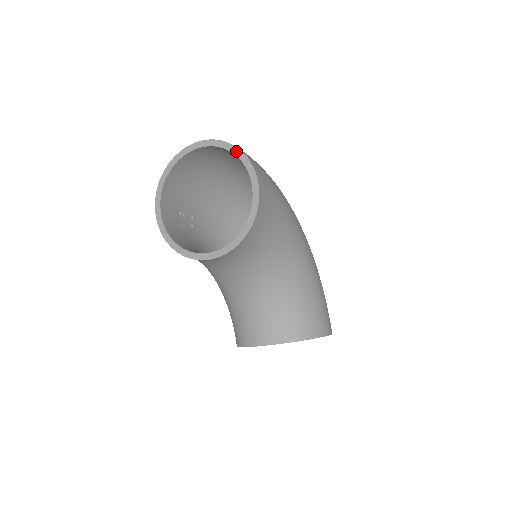
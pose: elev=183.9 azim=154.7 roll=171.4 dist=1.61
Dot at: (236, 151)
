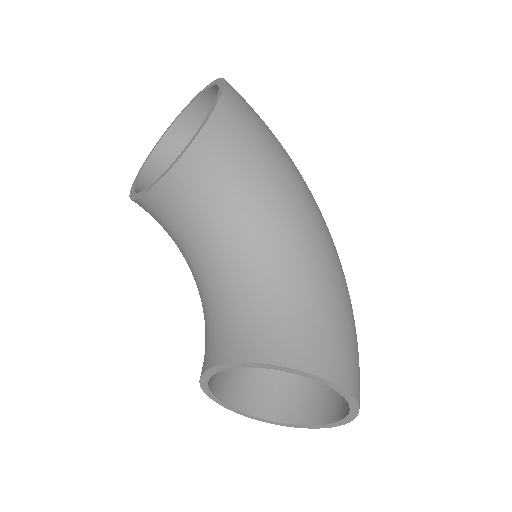
Dot at: (218, 81)
